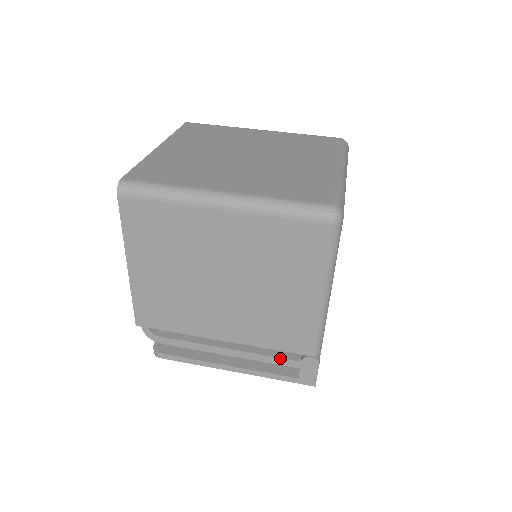
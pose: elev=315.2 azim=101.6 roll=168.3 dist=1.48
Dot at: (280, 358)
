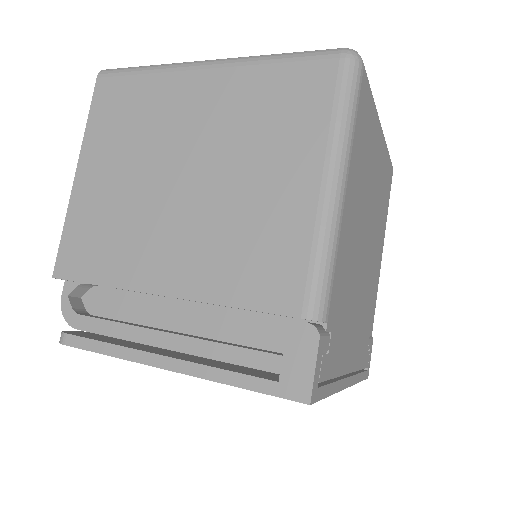
Dot at: (253, 350)
